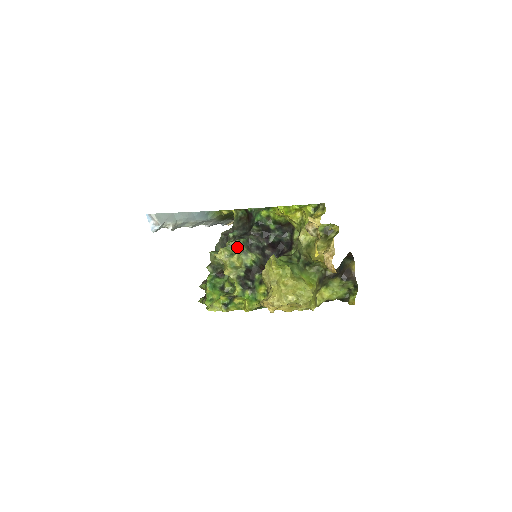
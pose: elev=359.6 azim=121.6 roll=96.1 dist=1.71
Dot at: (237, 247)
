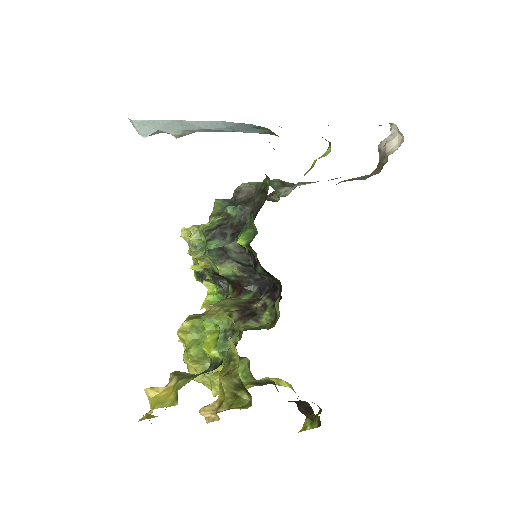
Dot at: occluded
